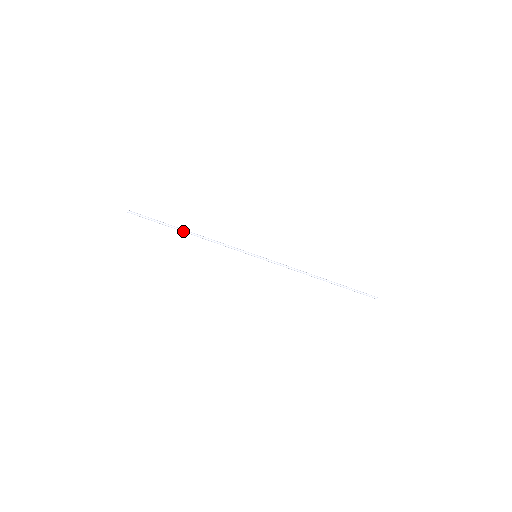
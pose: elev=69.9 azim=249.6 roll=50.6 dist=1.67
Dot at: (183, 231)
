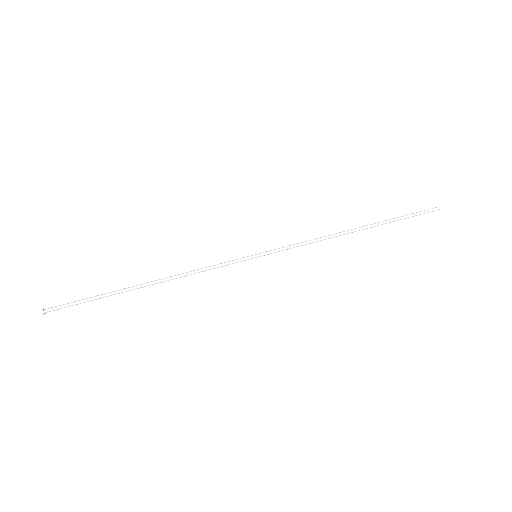
Dot at: (137, 288)
